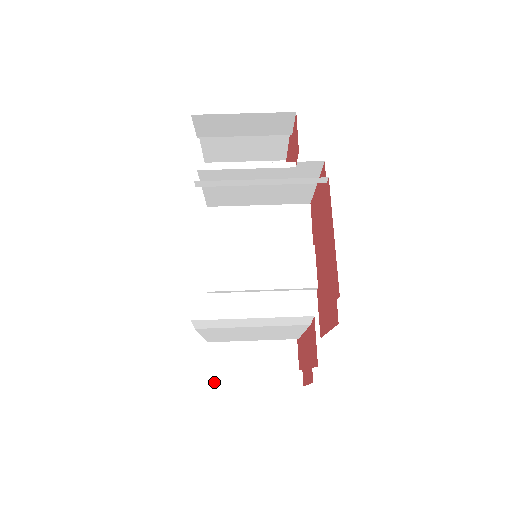
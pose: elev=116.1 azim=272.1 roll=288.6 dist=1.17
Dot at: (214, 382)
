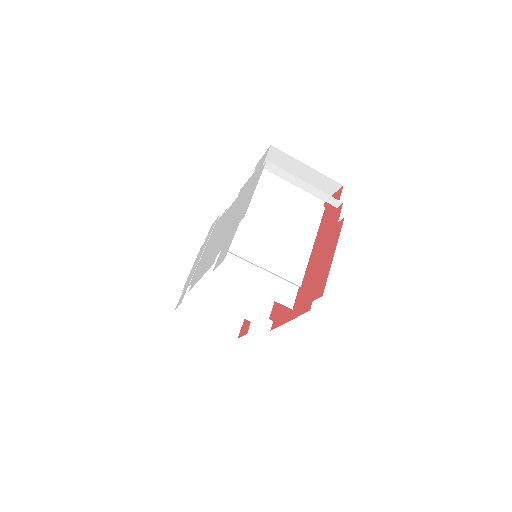
Dot at: occluded
